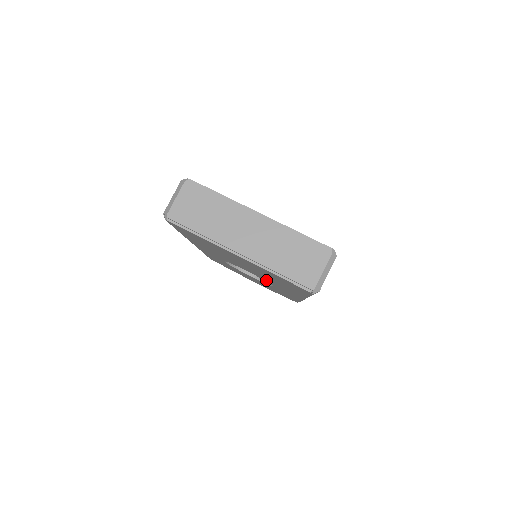
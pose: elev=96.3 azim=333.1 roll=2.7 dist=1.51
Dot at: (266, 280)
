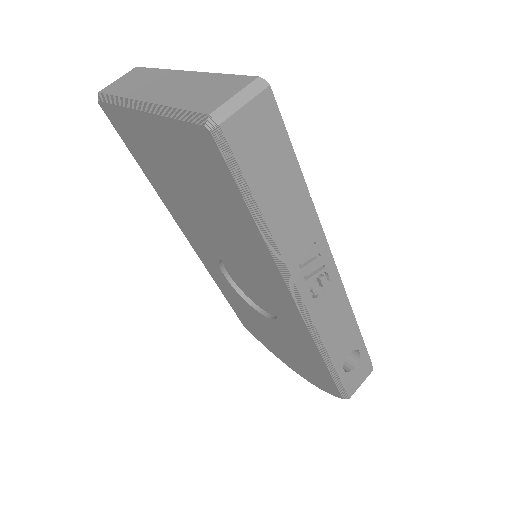
Dot at: (247, 268)
